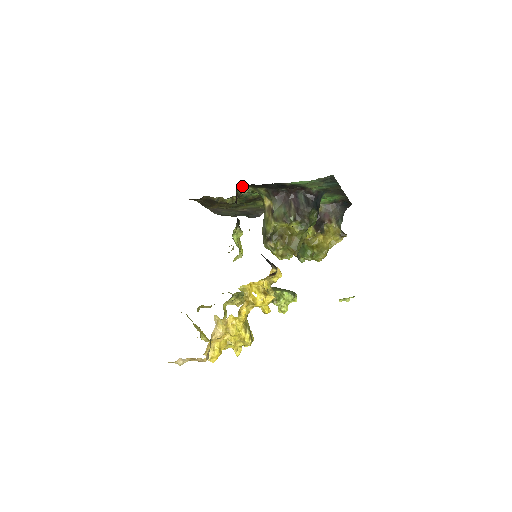
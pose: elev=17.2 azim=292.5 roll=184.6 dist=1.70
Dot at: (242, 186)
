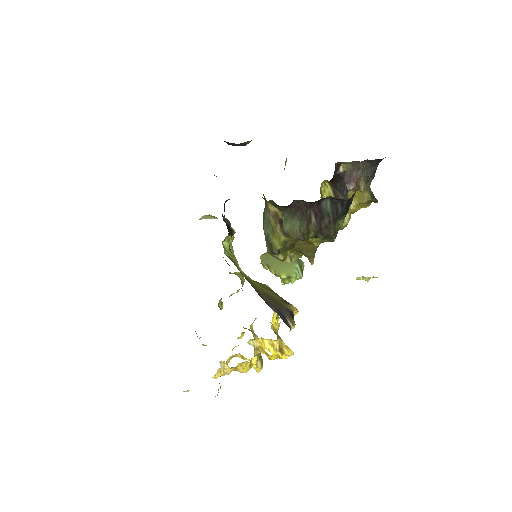
Dot at: occluded
